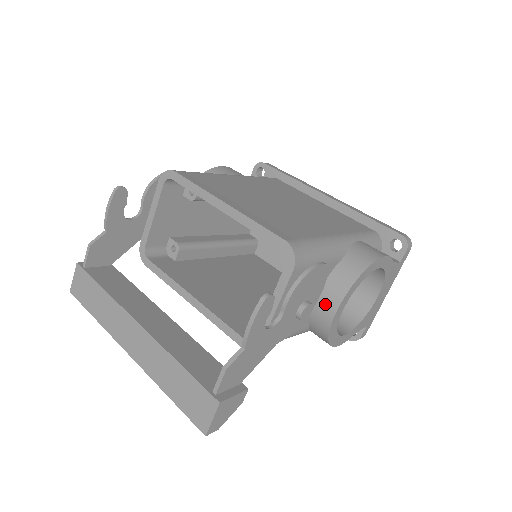
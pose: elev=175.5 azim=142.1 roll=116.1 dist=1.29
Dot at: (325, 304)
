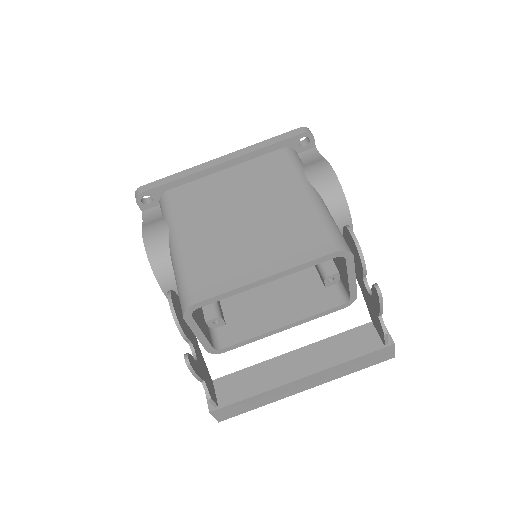
Dot at: occluded
